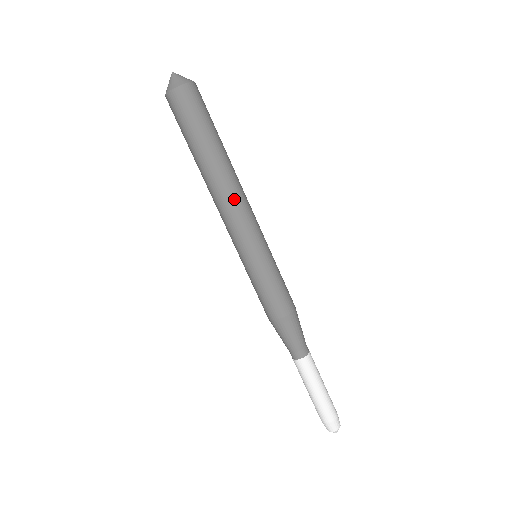
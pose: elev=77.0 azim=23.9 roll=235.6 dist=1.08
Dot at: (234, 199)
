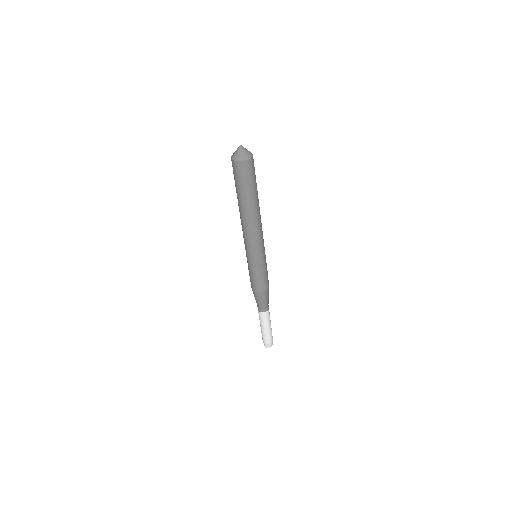
Dot at: (246, 229)
